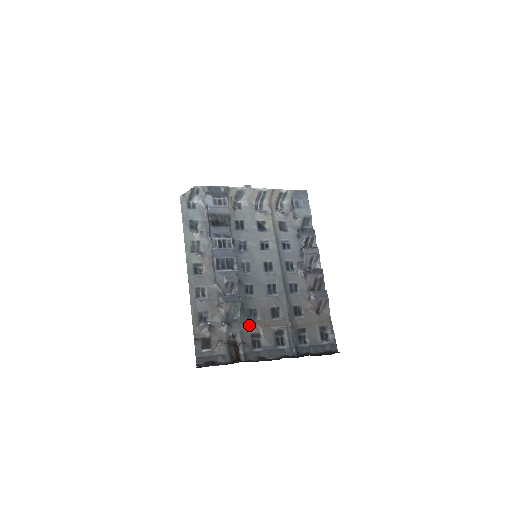
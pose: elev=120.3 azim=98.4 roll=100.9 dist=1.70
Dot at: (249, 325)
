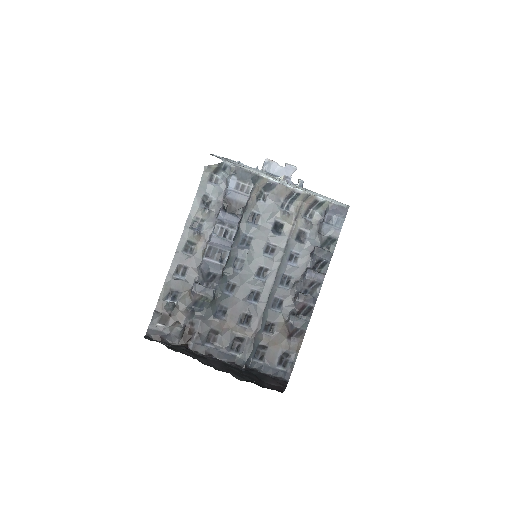
Dot at: (212, 320)
